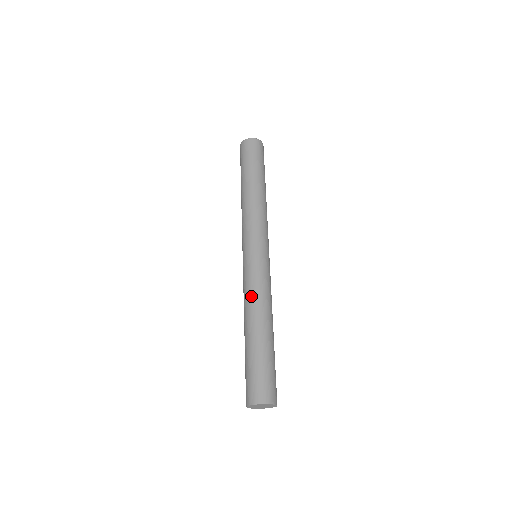
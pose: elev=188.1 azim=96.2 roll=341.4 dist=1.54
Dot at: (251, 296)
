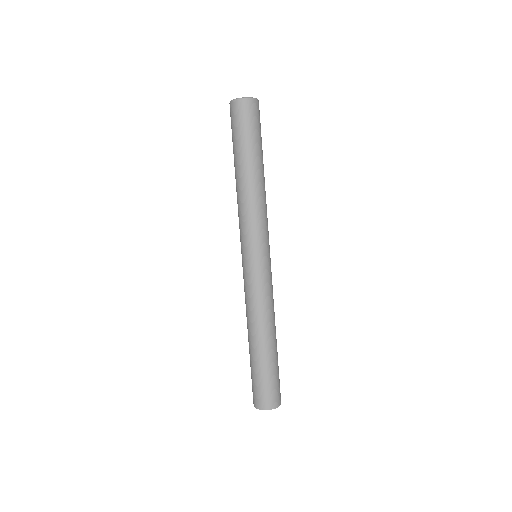
Dot at: (263, 309)
